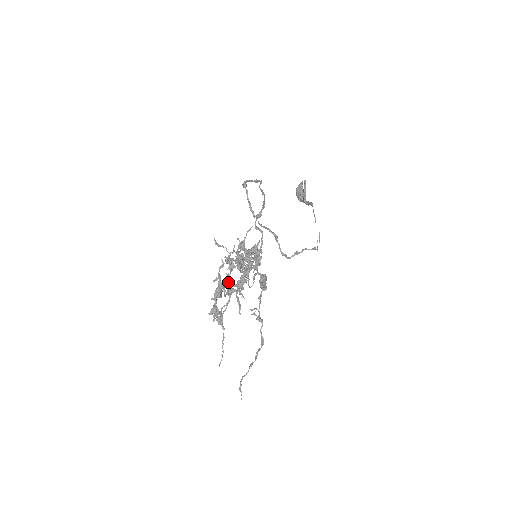
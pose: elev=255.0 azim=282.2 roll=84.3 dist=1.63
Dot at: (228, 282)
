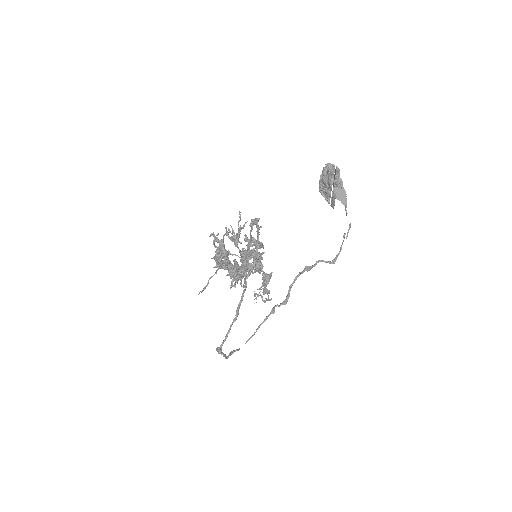
Dot at: occluded
